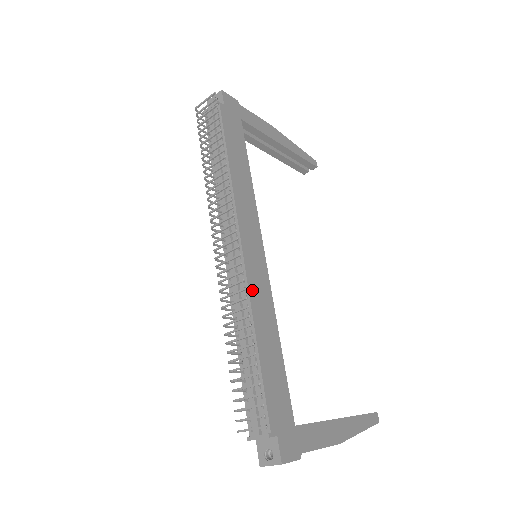
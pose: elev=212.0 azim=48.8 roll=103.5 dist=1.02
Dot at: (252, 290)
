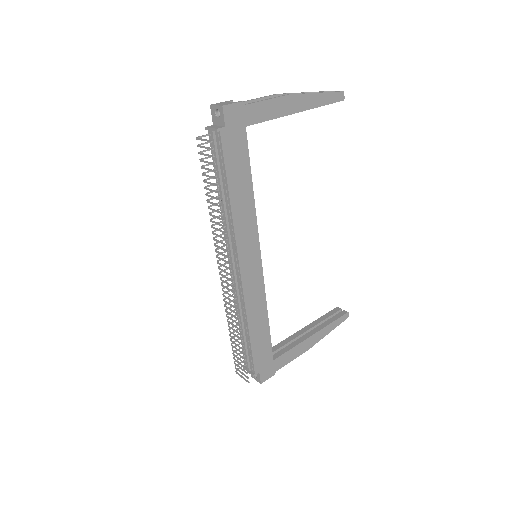
Dot at: (247, 298)
